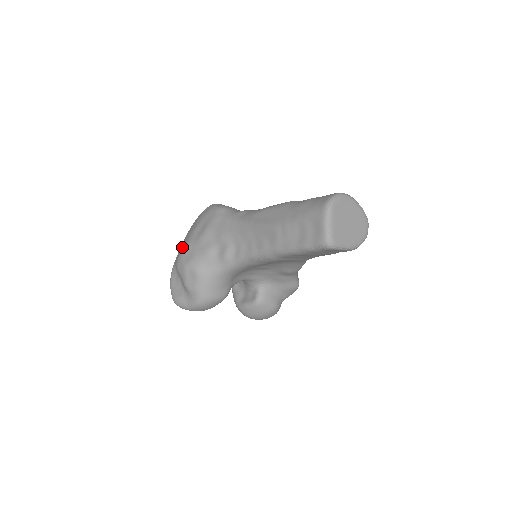
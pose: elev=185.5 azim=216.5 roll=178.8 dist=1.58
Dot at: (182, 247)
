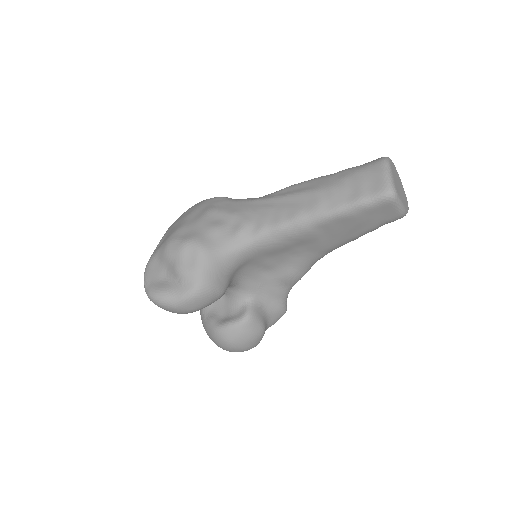
Dot at: (171, 232)
